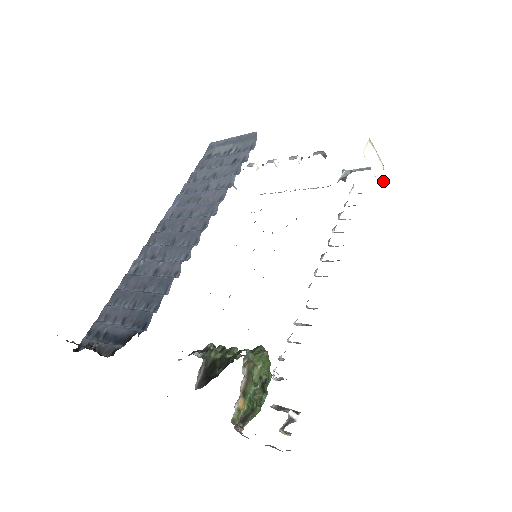
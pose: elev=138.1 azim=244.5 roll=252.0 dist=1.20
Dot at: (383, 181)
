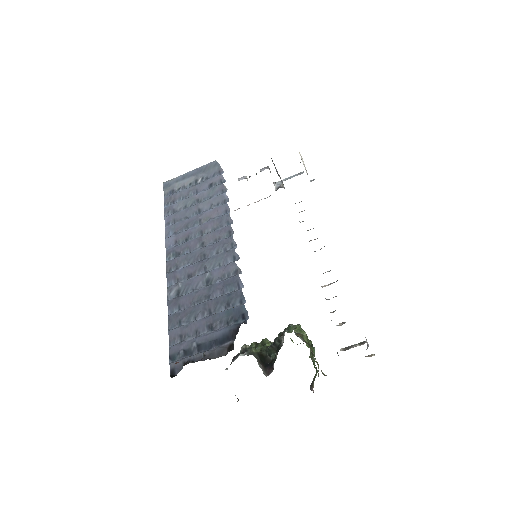
Dot at: (313, 180)
